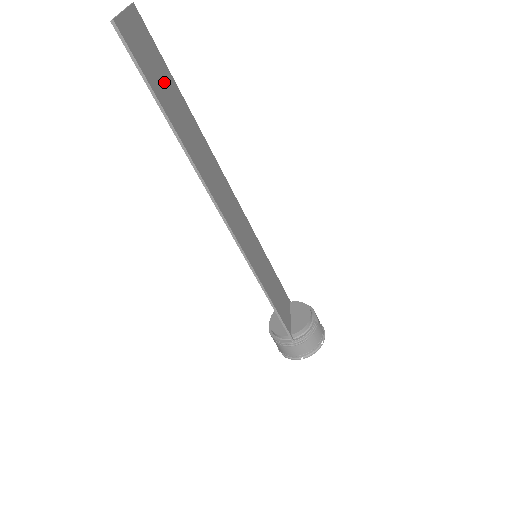
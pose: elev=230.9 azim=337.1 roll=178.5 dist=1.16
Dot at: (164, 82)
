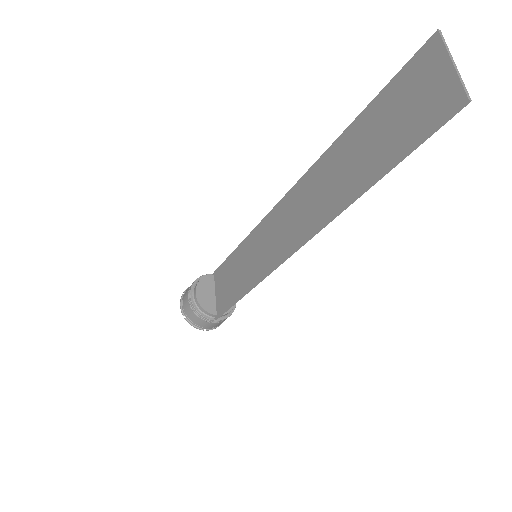
Dot at: (387, 125)
